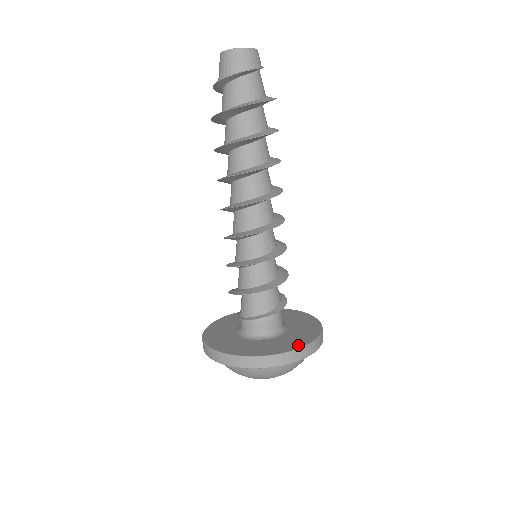
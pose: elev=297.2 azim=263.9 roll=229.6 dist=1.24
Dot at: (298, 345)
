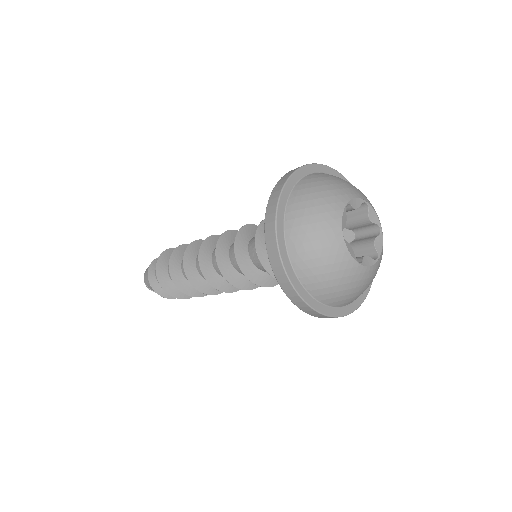
Dot at: occluded
